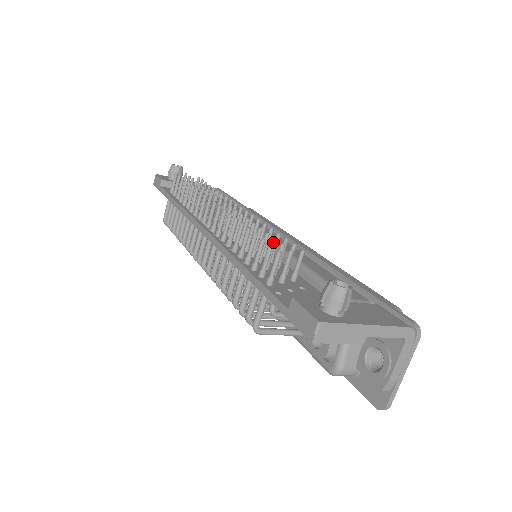
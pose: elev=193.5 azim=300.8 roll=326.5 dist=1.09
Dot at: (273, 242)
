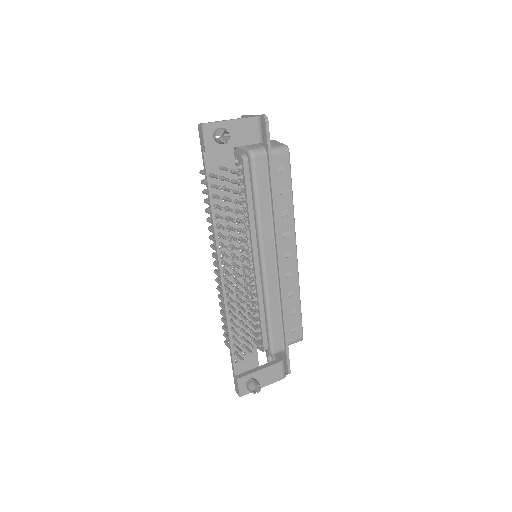
Dot at: occluded
